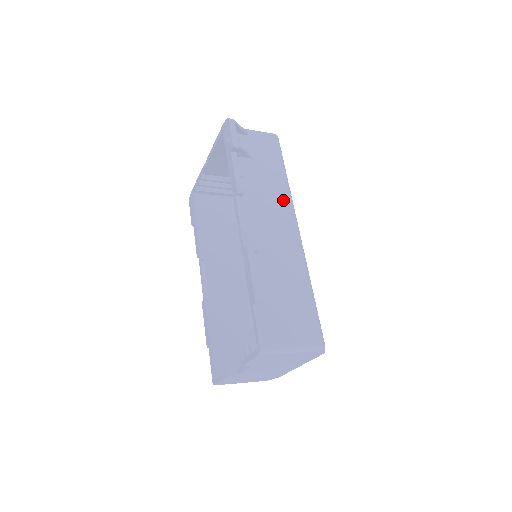
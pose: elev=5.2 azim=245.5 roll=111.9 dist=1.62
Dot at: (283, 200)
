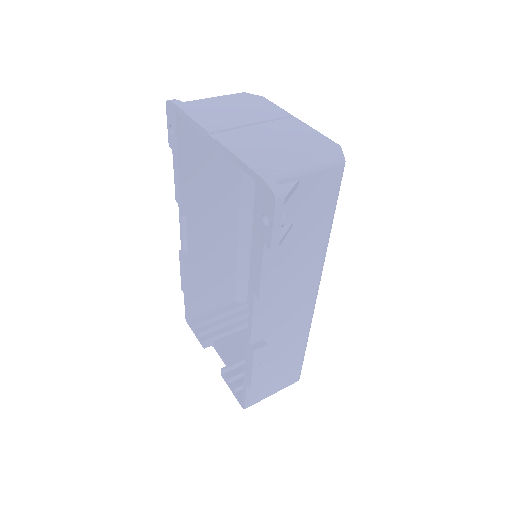
Dot at: (313, 269)
